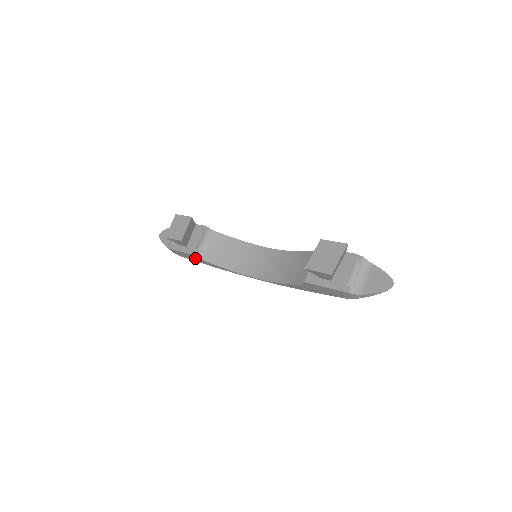
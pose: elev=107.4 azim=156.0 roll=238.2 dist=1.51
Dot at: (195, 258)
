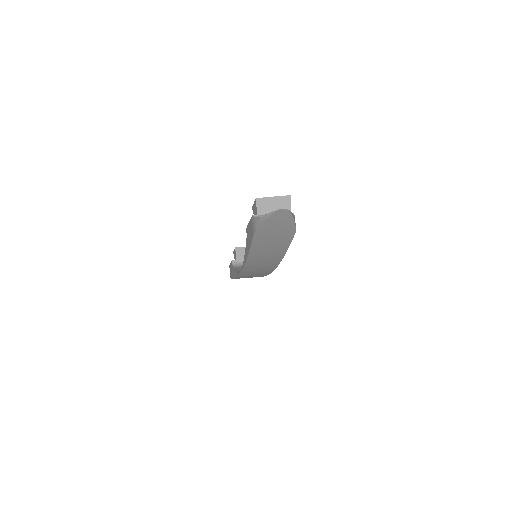
Dot at: (232, 269)
